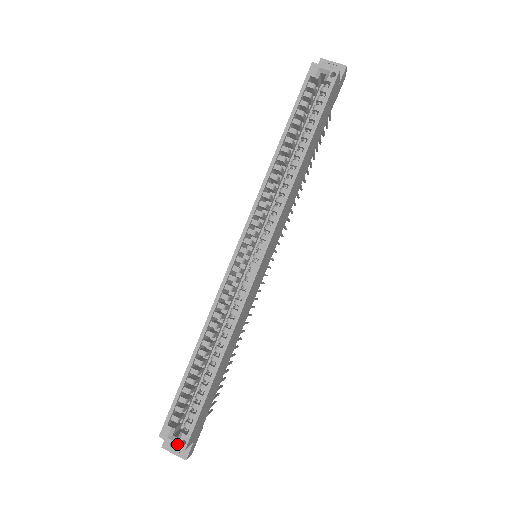
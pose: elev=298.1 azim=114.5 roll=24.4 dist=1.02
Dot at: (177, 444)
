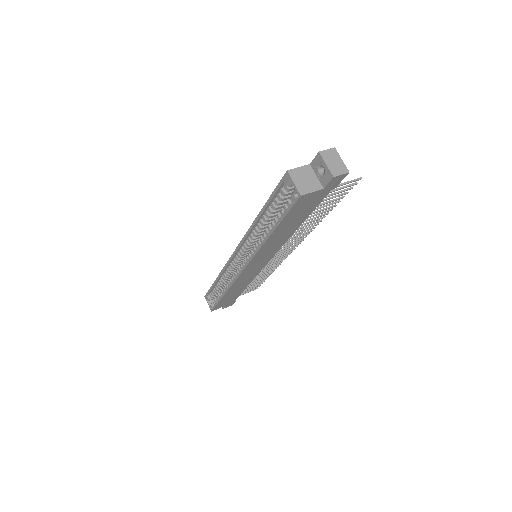
Dot at: (209, 306)
